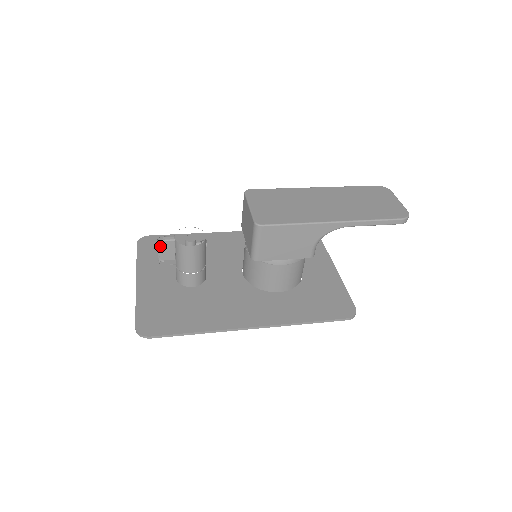
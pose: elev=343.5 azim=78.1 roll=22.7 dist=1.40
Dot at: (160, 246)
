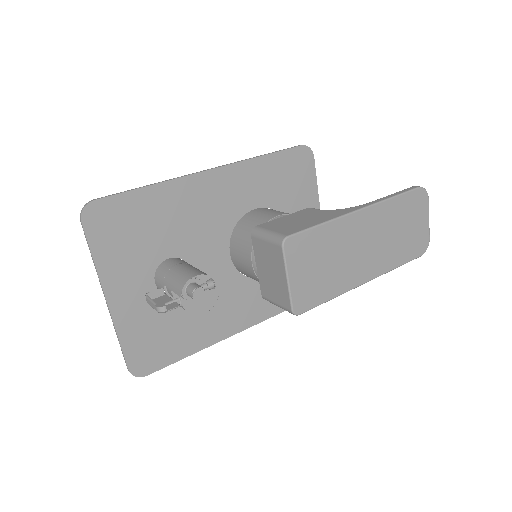
Dot at: occluded
